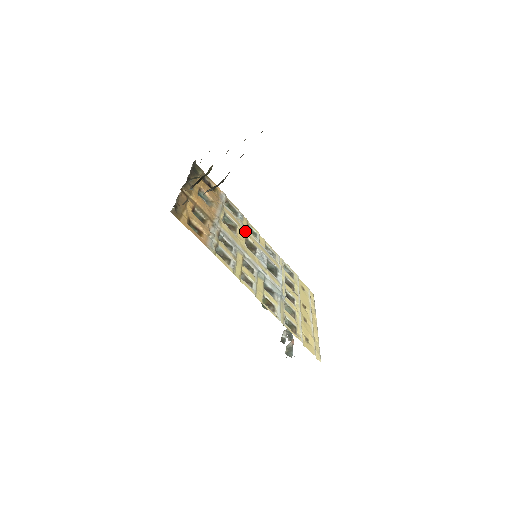
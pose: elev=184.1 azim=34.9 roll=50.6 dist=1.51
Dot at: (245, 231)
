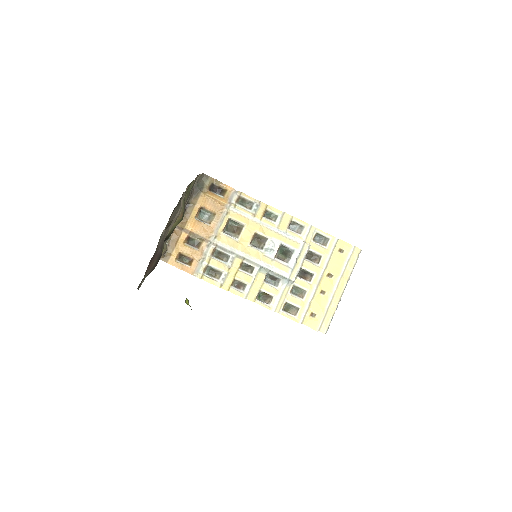
Dot at: (255, 226)
